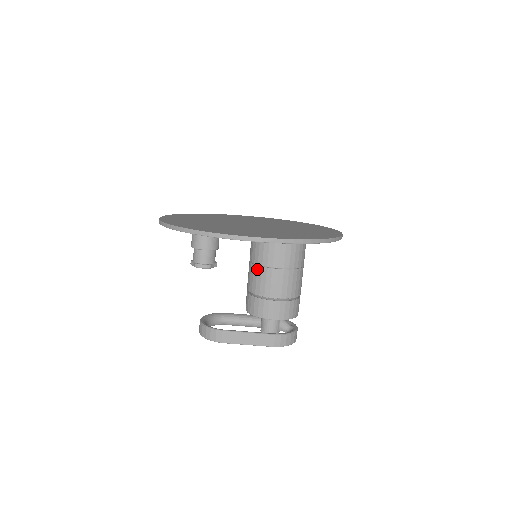
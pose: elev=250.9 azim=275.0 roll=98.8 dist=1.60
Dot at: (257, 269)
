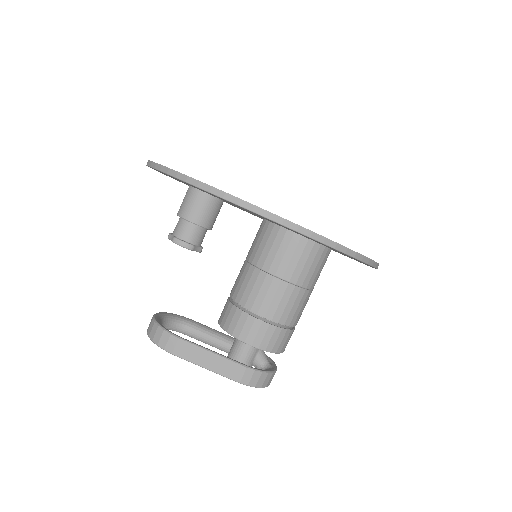
Dot at: (253, 271)
